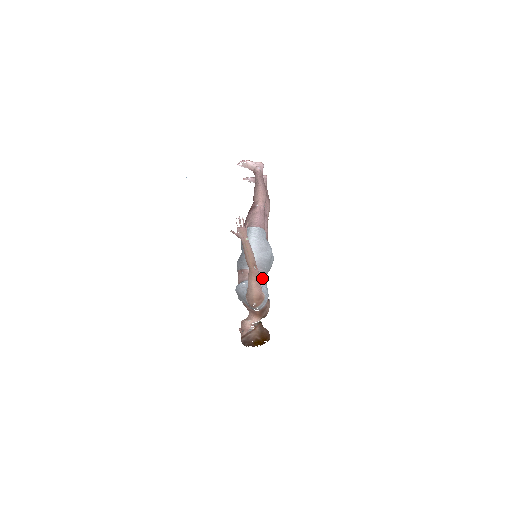
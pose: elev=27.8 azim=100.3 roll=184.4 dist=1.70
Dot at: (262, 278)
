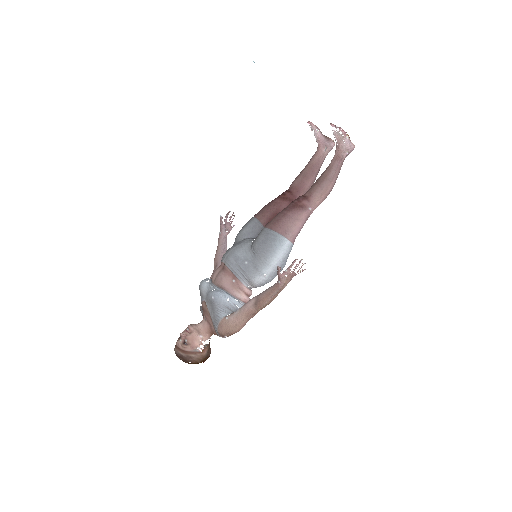
Dot at: occluded
